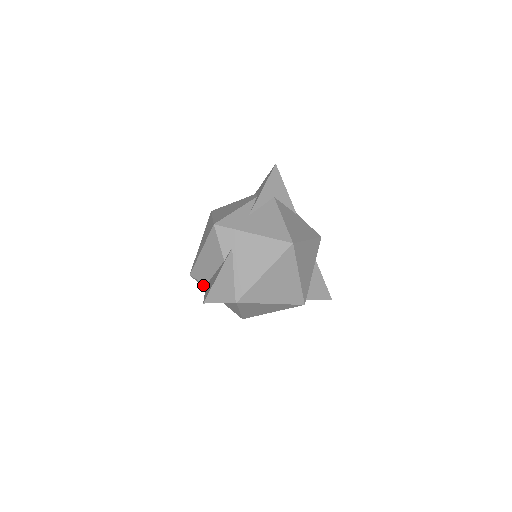
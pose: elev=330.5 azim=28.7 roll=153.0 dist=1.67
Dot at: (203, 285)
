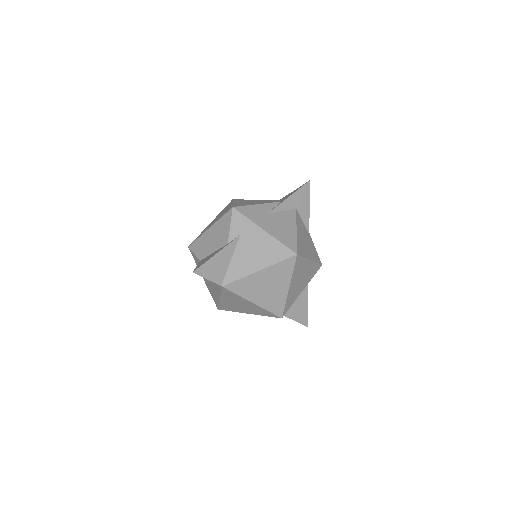
Dot at: (197, 261)
